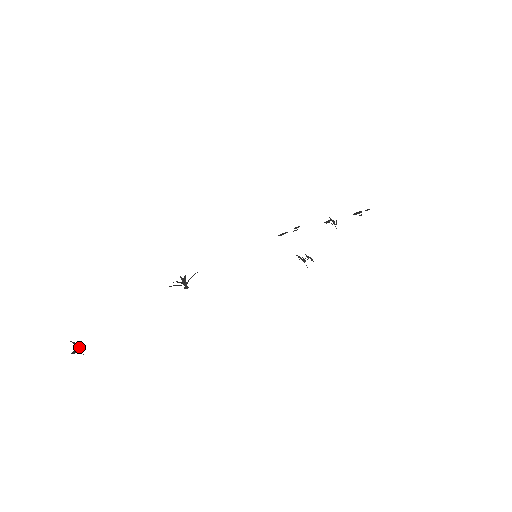
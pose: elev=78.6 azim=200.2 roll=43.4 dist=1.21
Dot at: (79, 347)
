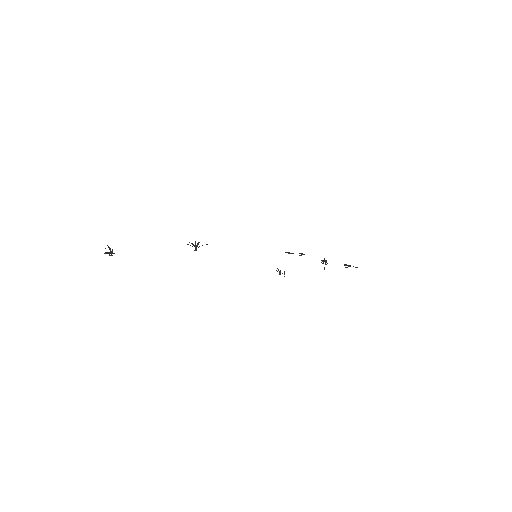
Dot at: (111, 251)
